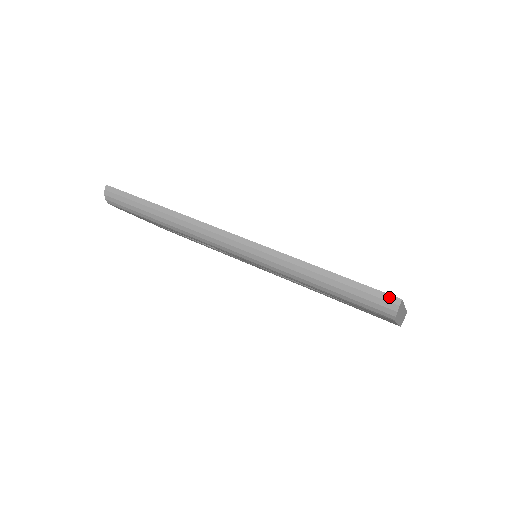
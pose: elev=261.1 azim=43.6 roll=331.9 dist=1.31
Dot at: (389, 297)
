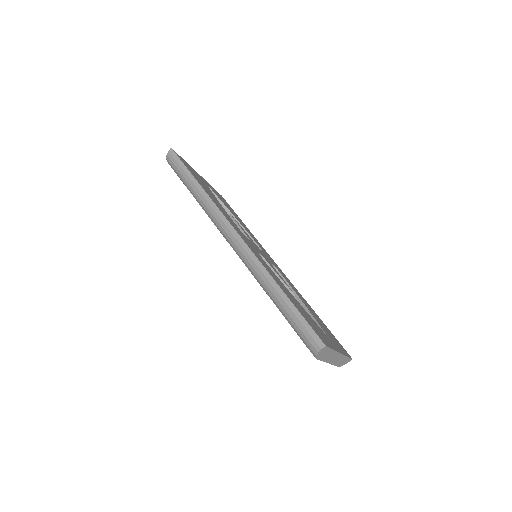
Dot at: (318, 339)
